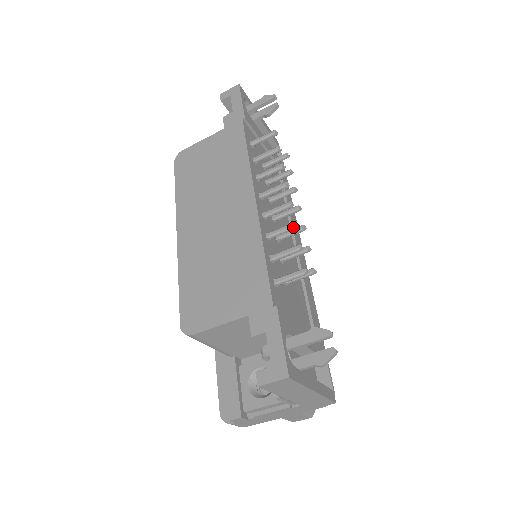
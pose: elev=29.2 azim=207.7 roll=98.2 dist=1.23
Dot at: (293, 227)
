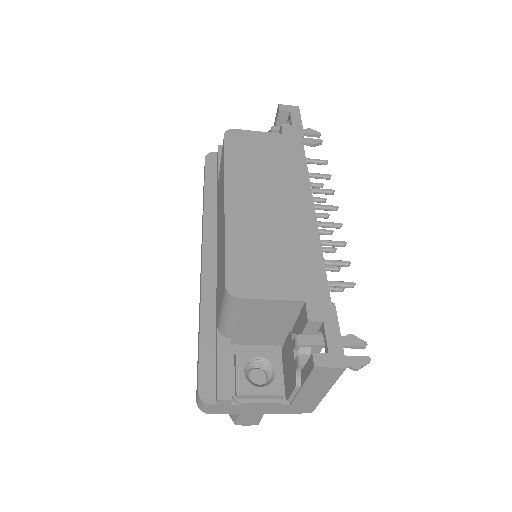
Dot at: (343, 245)
